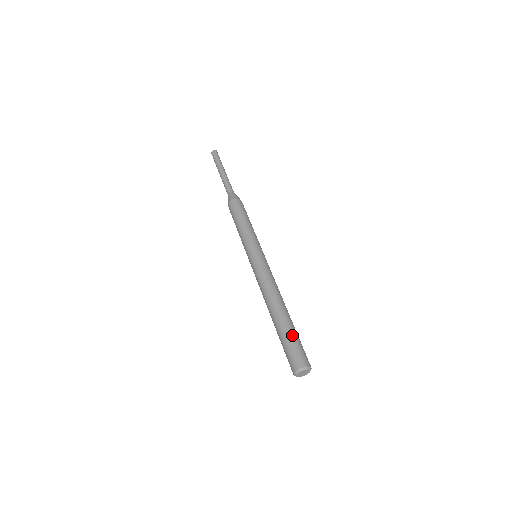
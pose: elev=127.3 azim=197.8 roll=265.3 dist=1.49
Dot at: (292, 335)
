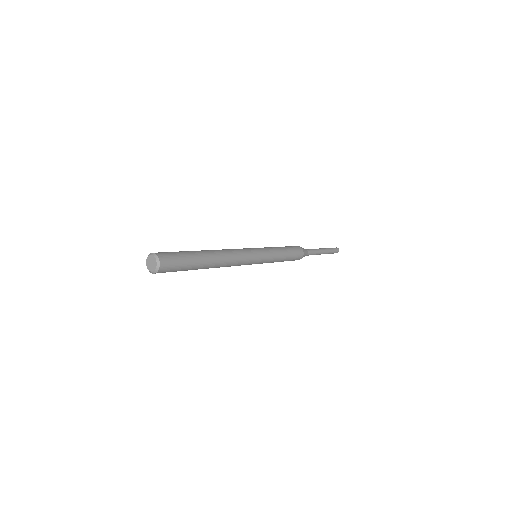
Dot at: (186, 253)
